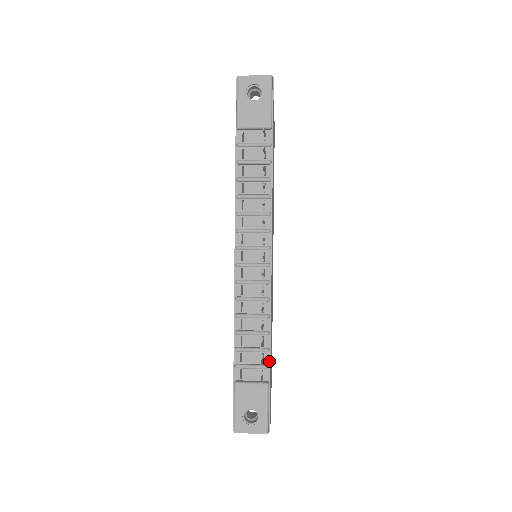
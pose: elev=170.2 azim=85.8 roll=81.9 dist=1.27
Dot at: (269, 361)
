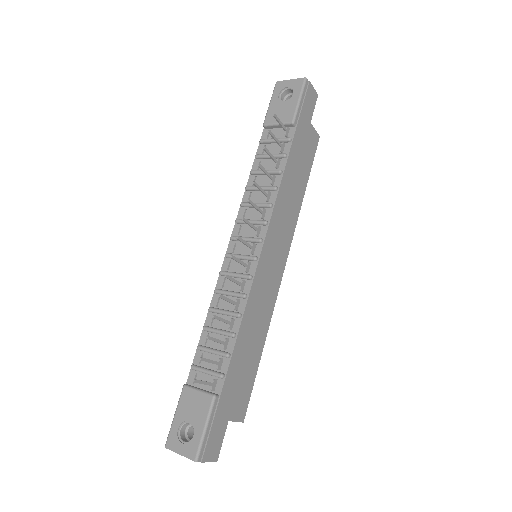
Dot at: (226, 369)
